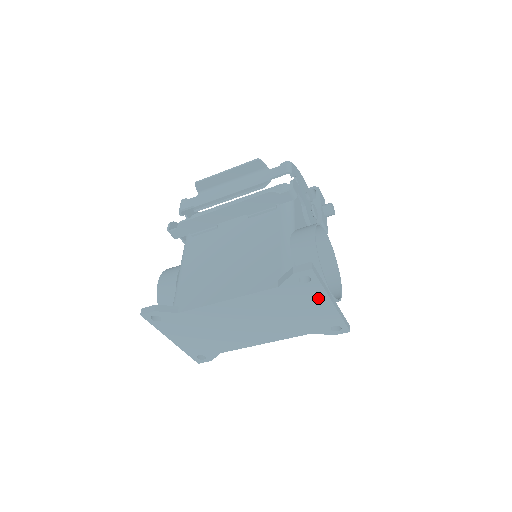
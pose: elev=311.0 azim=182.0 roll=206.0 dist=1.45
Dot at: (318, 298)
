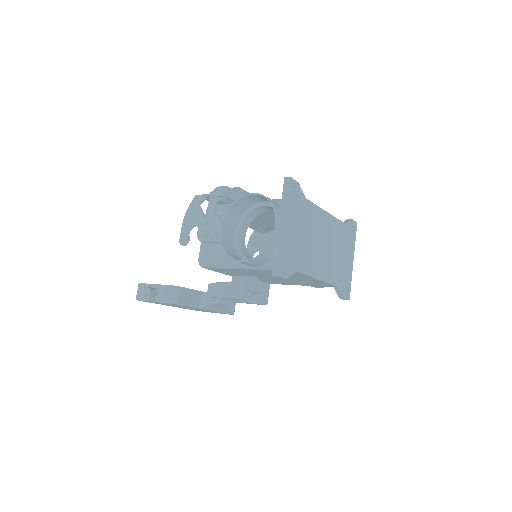
Dot at: (351, 250)
